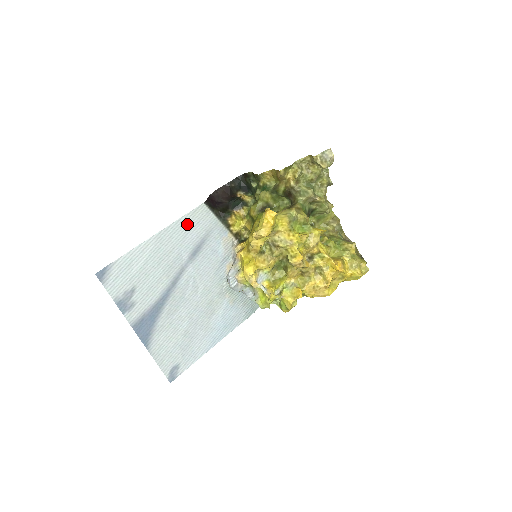
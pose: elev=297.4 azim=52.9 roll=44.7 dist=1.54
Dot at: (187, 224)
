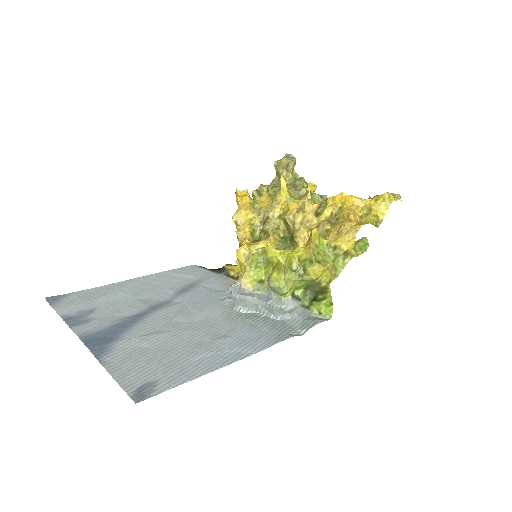
Dot at: (173, 275)
